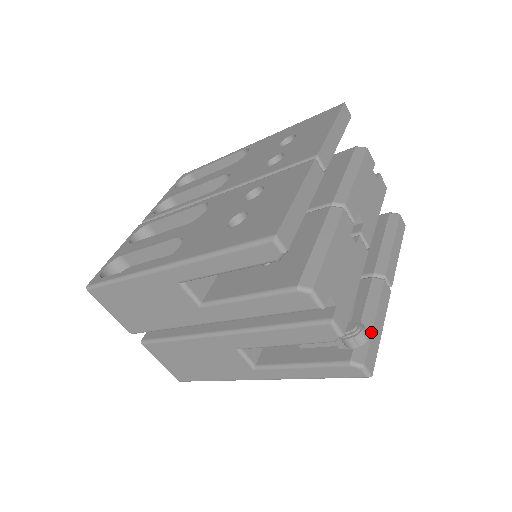
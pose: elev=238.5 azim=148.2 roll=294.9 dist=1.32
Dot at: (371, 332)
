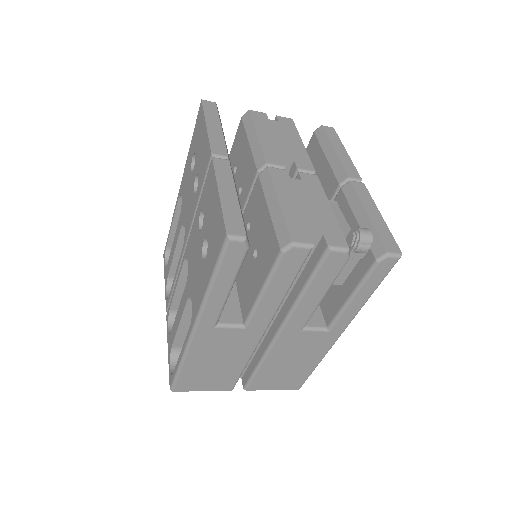
Dot at: (372, 226)
